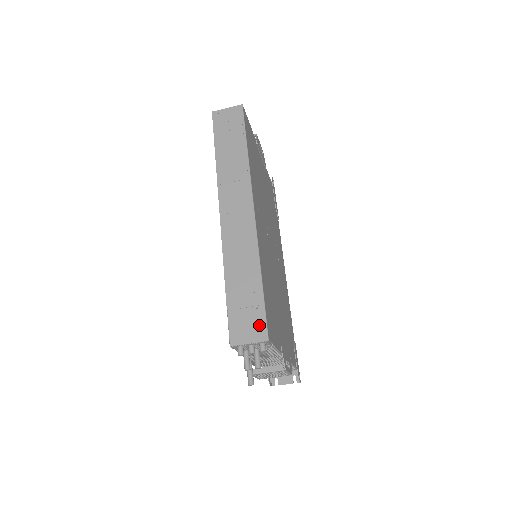
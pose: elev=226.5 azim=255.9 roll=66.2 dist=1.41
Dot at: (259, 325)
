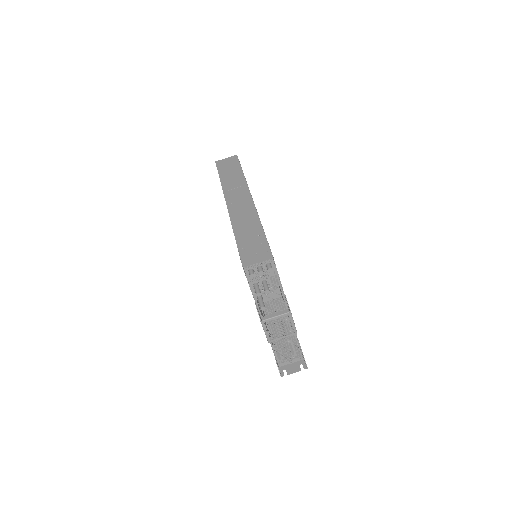
Dot at: (265, 252)
